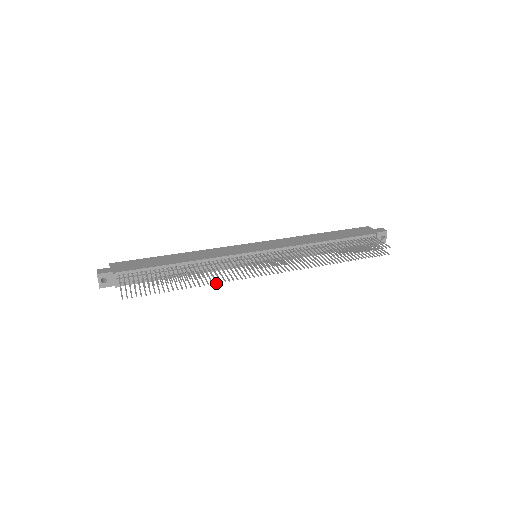
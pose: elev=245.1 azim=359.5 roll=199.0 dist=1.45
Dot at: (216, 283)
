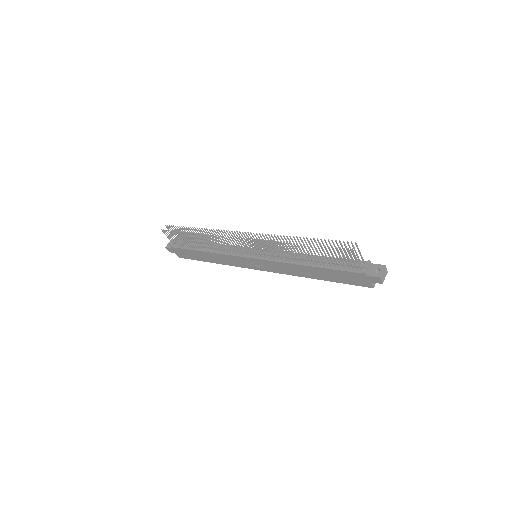
Dot at: (208, 235)
